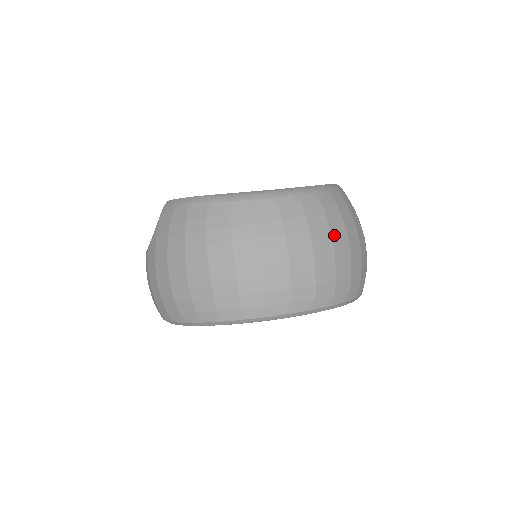
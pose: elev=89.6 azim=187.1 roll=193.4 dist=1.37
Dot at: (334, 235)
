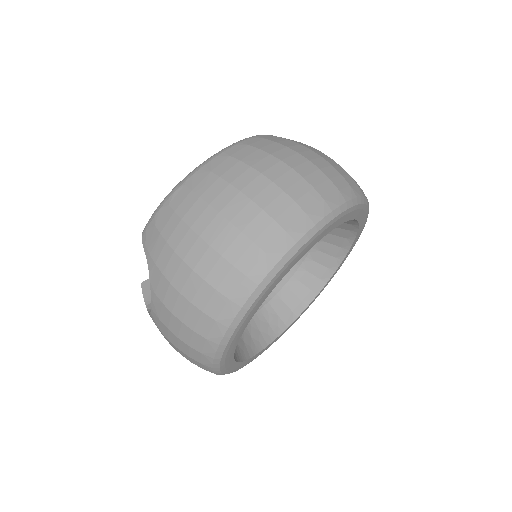
Dot at: (308, 148)
